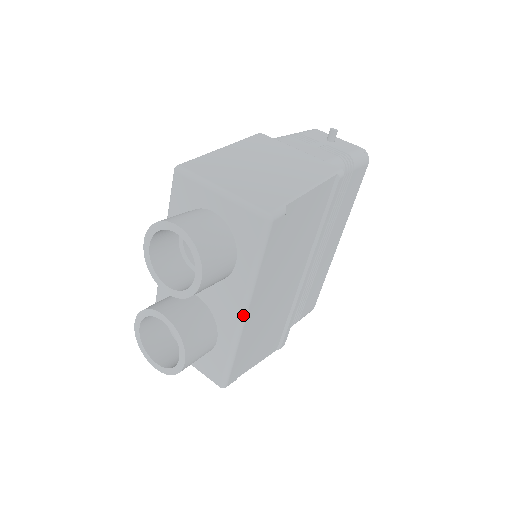
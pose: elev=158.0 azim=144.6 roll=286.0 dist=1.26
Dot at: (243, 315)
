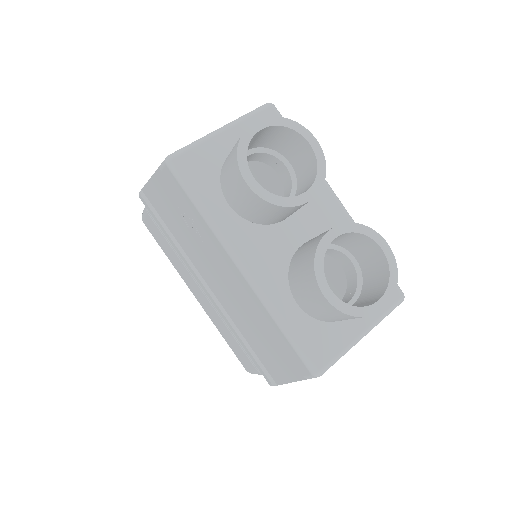
Dot at: (340, 201)
